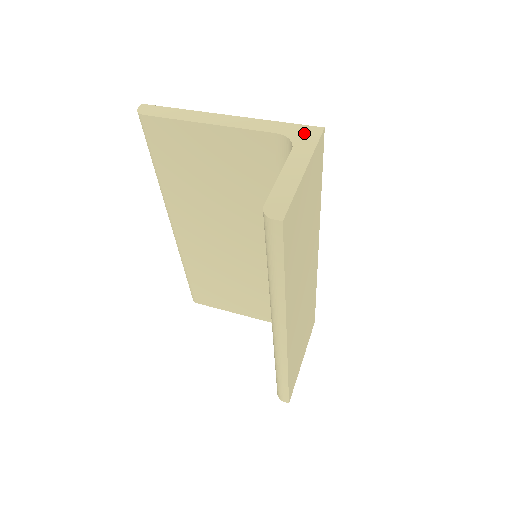
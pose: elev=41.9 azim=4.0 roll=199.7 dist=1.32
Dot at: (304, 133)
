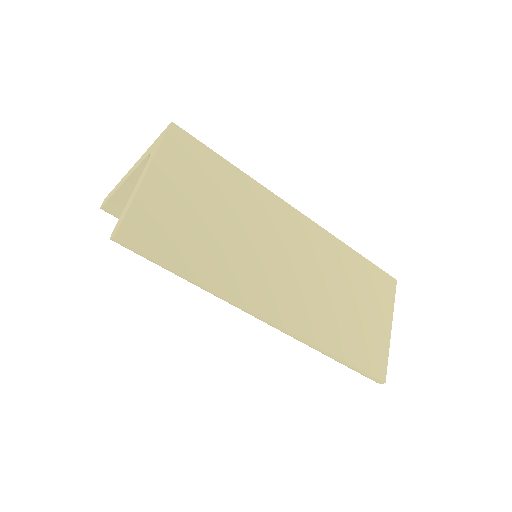
Dot at: (159, 140)
